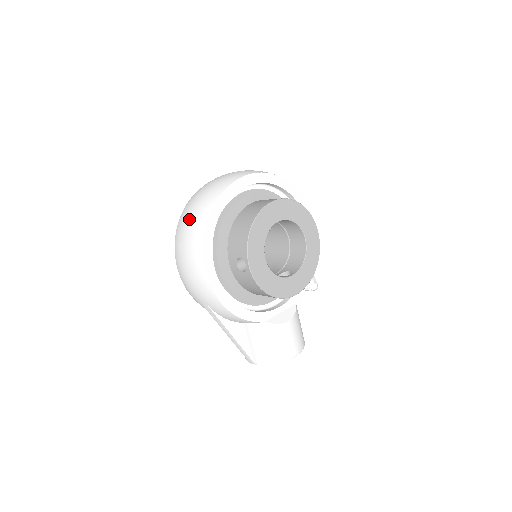
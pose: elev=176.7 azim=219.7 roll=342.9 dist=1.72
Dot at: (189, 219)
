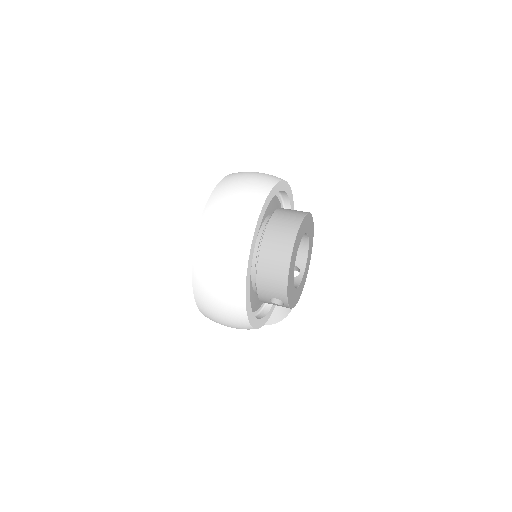
Dot at: (217, 284)
